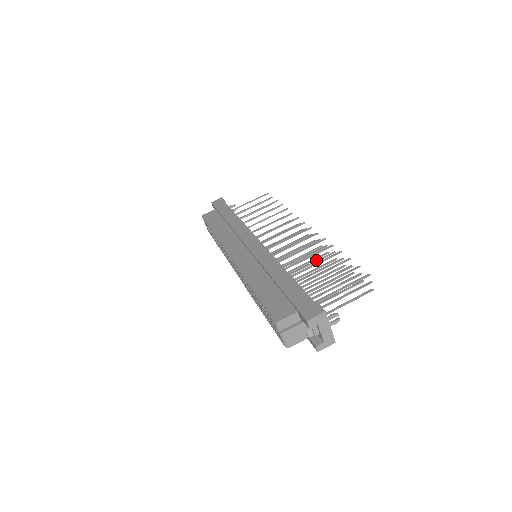
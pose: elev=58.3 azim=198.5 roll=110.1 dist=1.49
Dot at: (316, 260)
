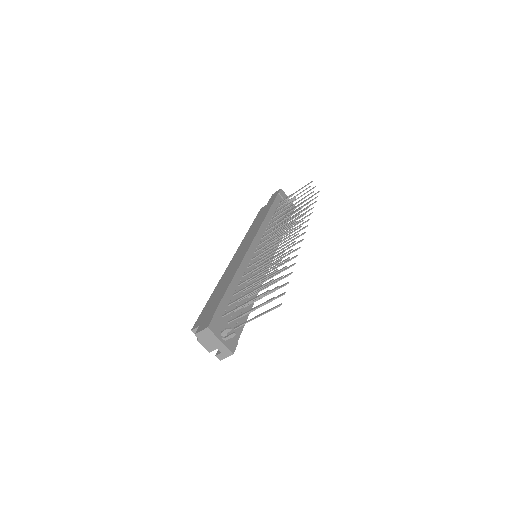
Dot at: (273, 266)
